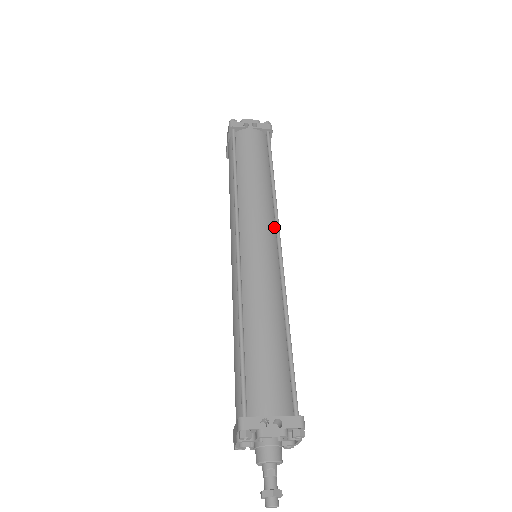
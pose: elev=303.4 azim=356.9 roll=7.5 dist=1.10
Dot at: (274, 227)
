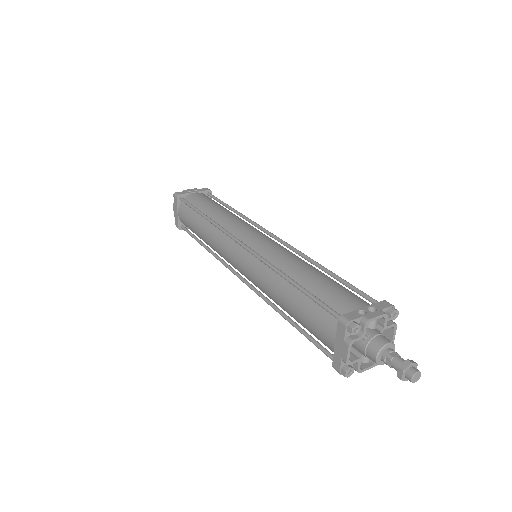
Dot at: occluded
